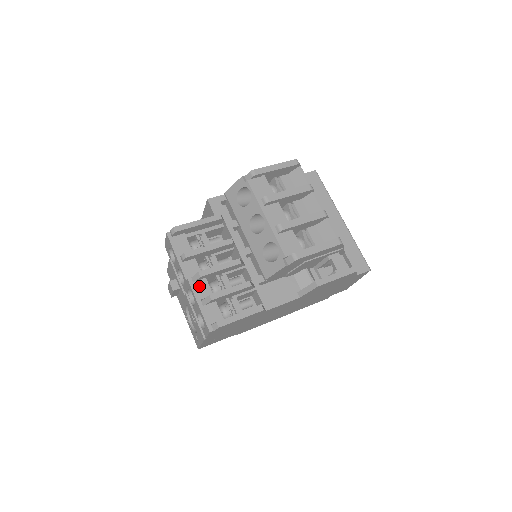
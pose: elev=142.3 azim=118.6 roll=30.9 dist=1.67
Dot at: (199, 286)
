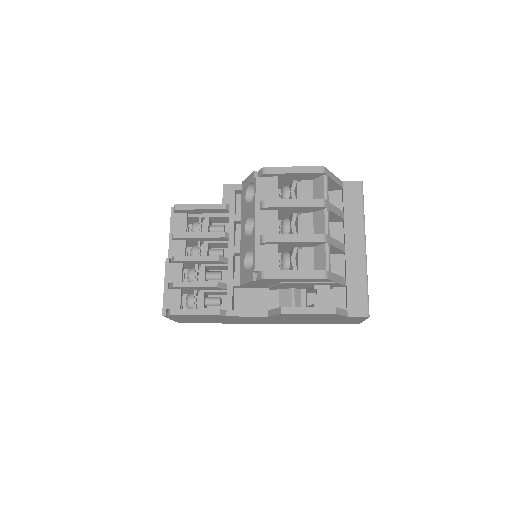
Dot at: (173, 269)
